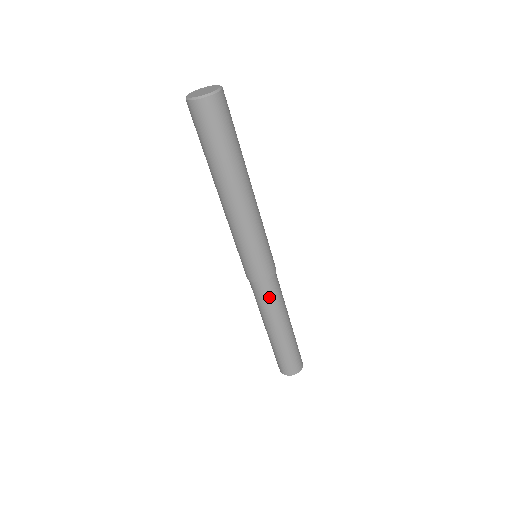
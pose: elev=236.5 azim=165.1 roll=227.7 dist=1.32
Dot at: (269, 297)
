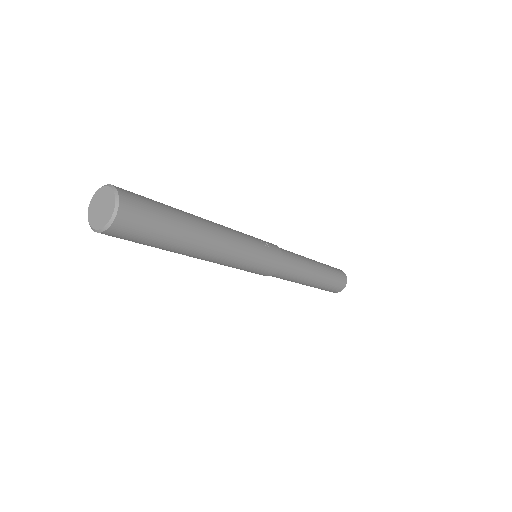
Dot at: (281, 278)
